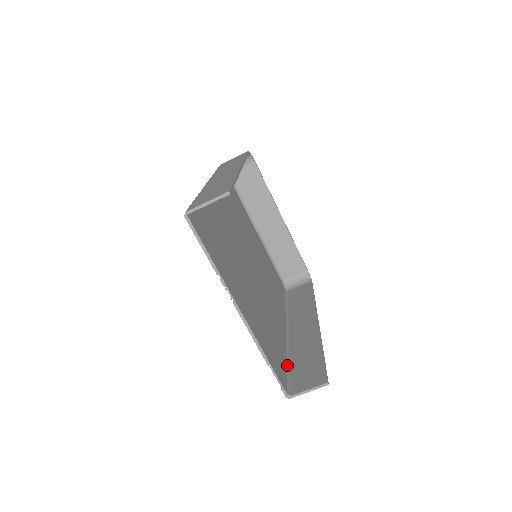
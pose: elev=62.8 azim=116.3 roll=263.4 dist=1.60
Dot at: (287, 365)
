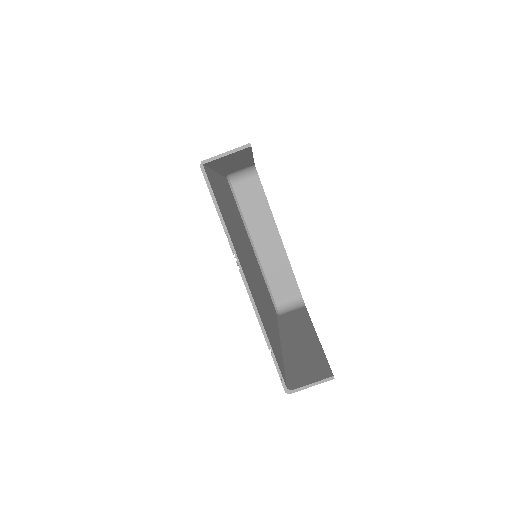
Dot at: (284, 366)
